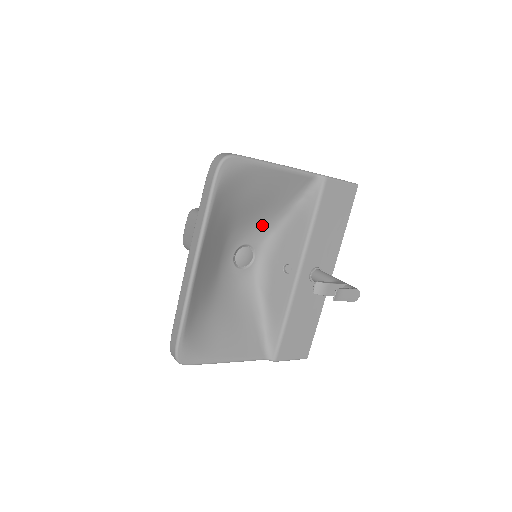
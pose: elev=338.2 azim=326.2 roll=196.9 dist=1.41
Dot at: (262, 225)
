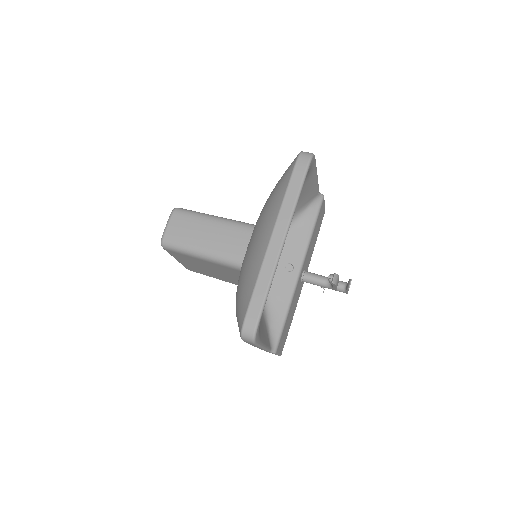
Dot at: occluded
